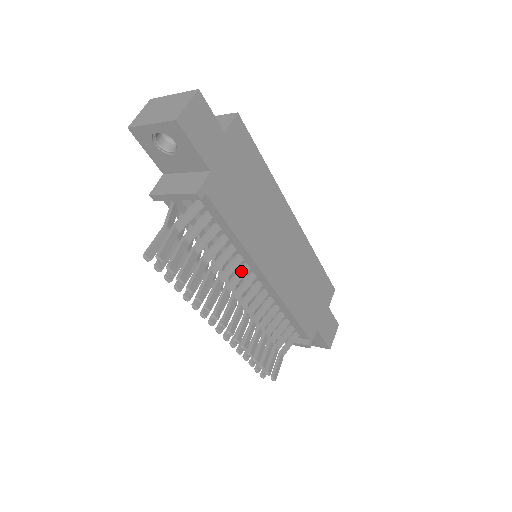
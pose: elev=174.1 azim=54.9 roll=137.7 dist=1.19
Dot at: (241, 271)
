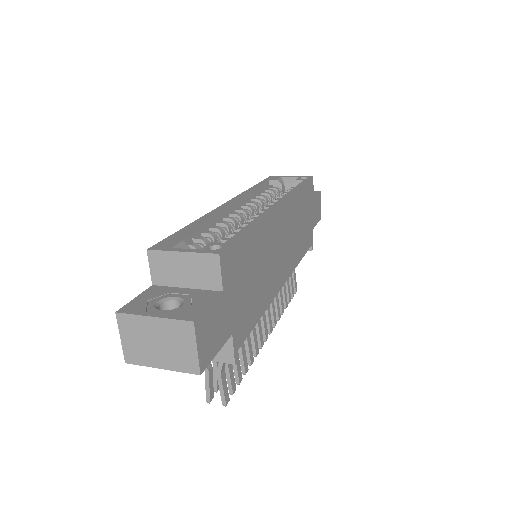
Dot at: occluded
